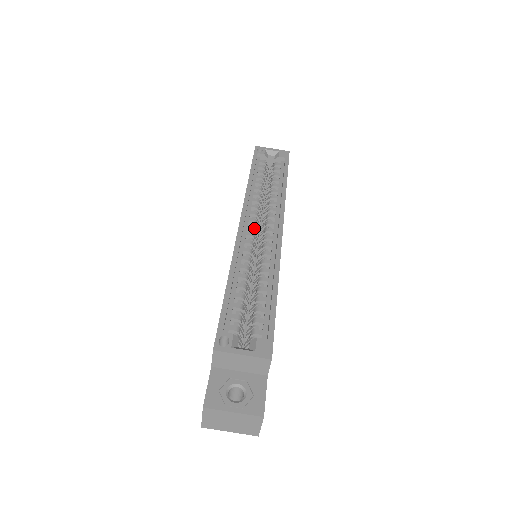
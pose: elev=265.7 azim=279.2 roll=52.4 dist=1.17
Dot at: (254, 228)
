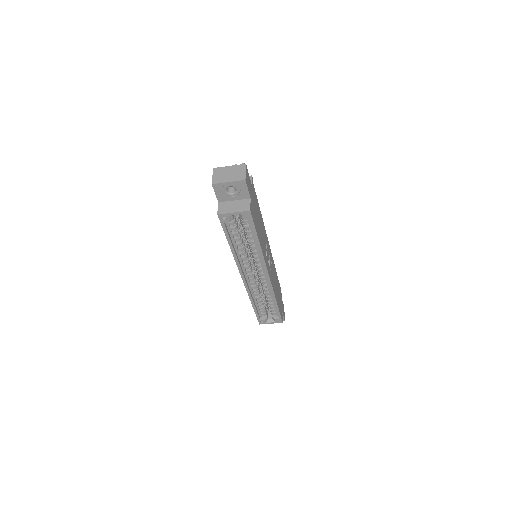
Dot at: (252, 276)
